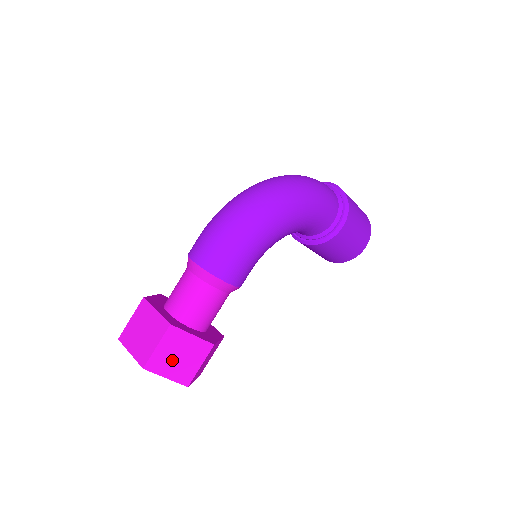
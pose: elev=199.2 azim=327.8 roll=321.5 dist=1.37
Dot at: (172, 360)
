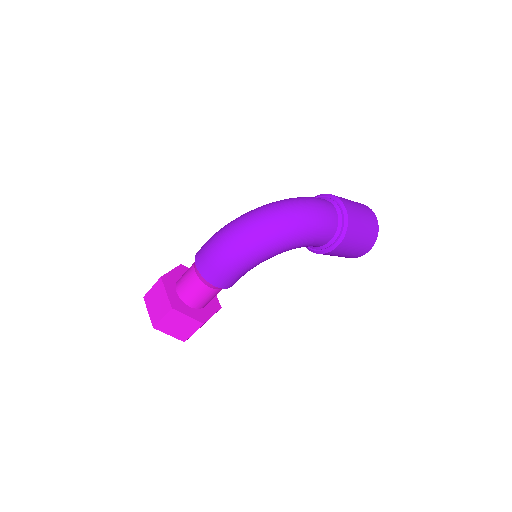
Dot at: (173, 327)
